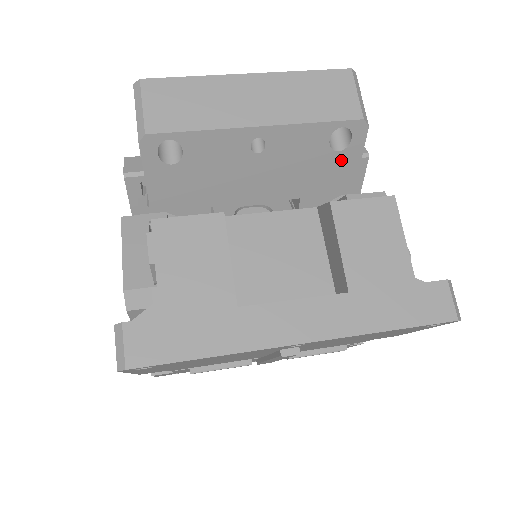
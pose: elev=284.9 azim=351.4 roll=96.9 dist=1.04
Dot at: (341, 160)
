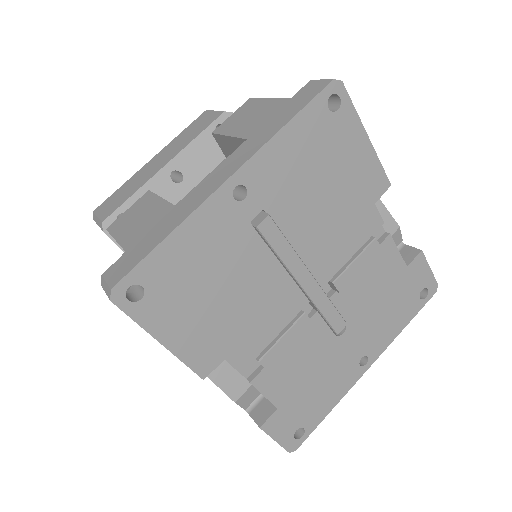
Dot at: occluded
